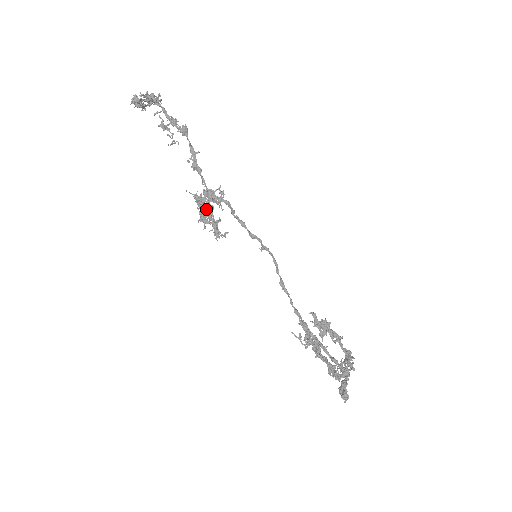
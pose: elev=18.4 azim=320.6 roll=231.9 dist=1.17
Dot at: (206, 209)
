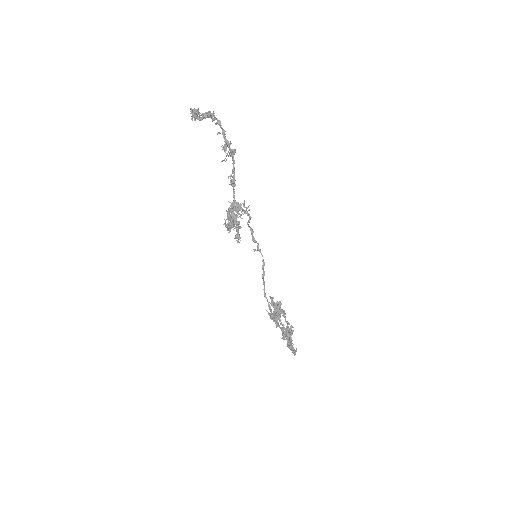
Dot at: occluded
